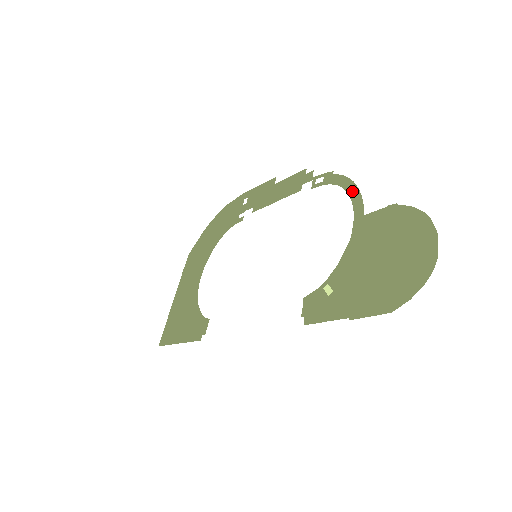
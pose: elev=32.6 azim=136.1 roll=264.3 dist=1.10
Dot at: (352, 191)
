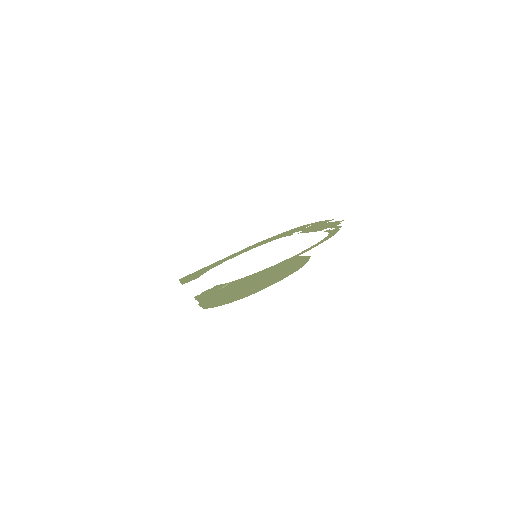
Dot at: (322, 241)
